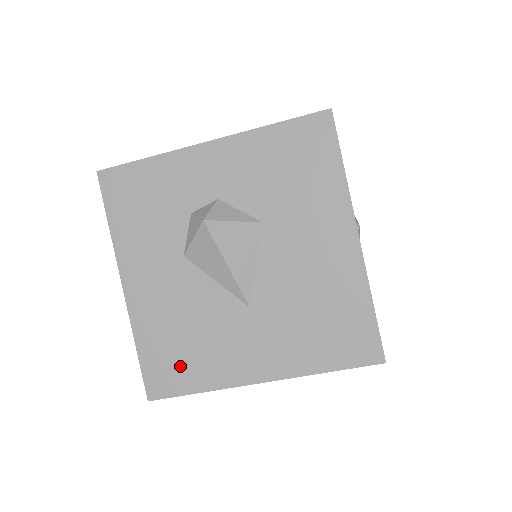
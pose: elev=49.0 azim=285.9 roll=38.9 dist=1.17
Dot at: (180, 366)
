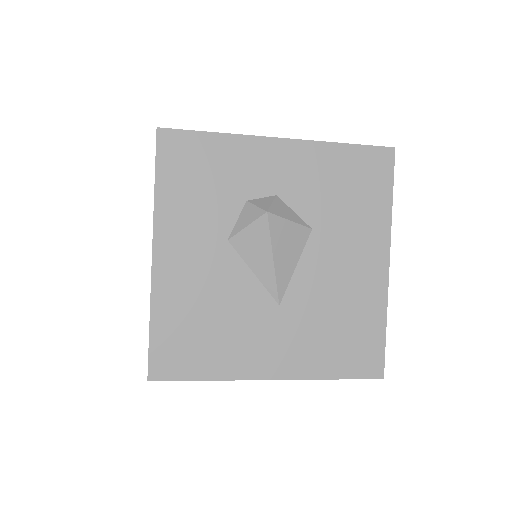
Dot at: (193, 350)
